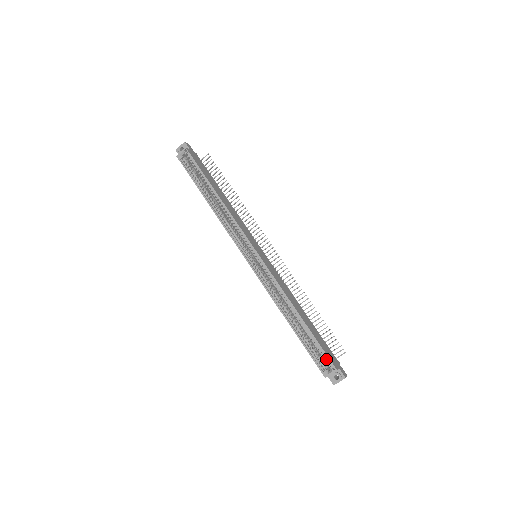
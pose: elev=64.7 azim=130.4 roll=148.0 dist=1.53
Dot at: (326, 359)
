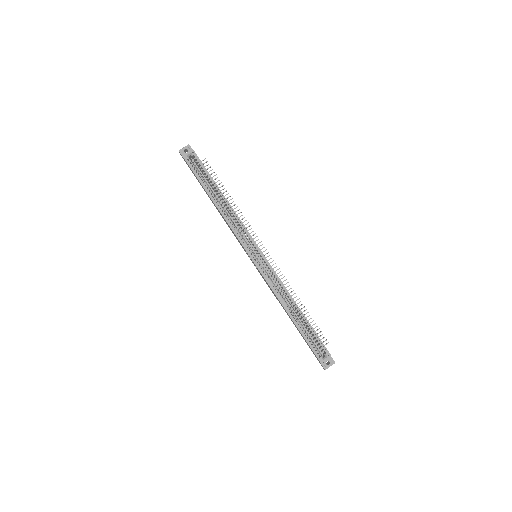
Dot at: (322, 347)
